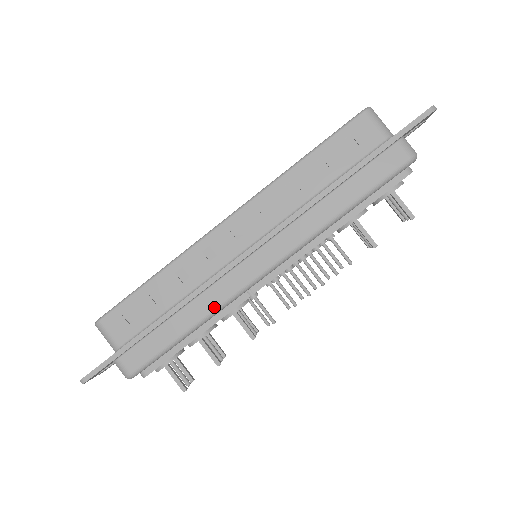
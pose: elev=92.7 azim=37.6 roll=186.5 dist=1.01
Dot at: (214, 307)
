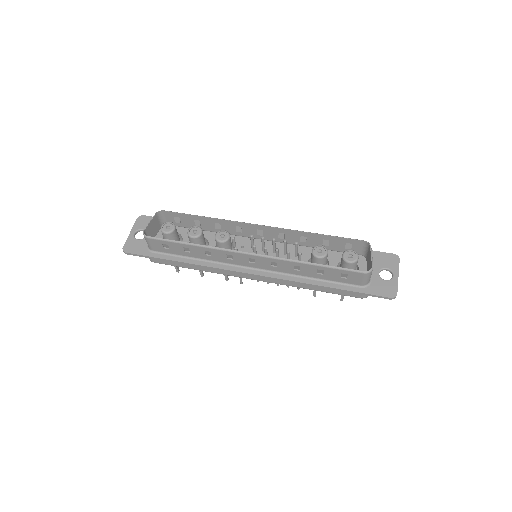
Dot at: occluded
